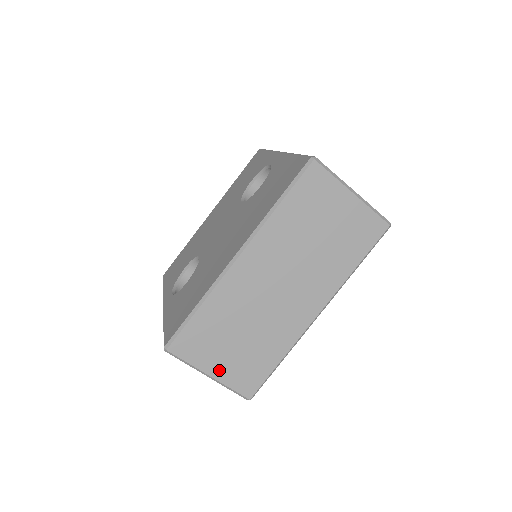
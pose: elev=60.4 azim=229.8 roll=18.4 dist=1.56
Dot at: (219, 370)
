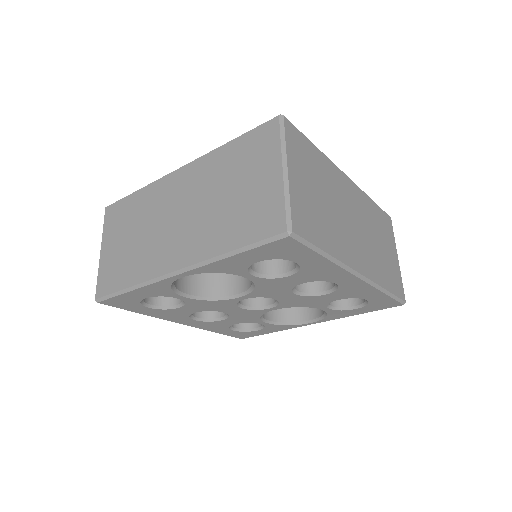
Dot at: (295, 180)
